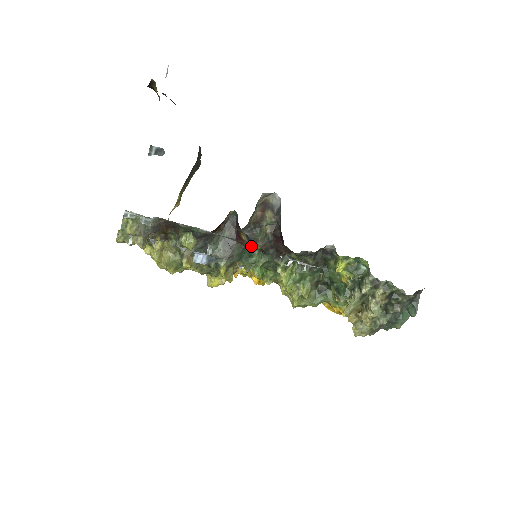
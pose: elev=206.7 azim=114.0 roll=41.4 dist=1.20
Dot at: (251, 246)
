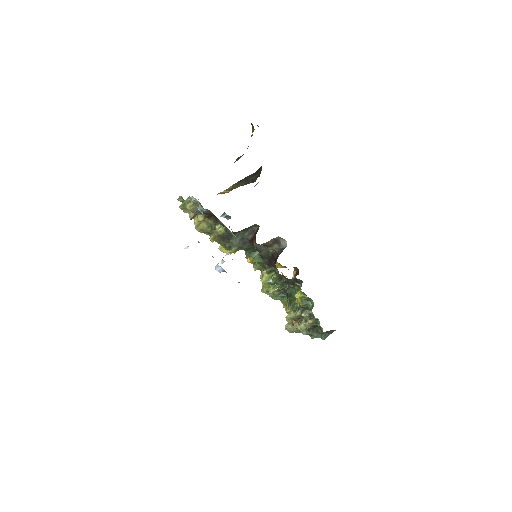
Dot at: occluded
